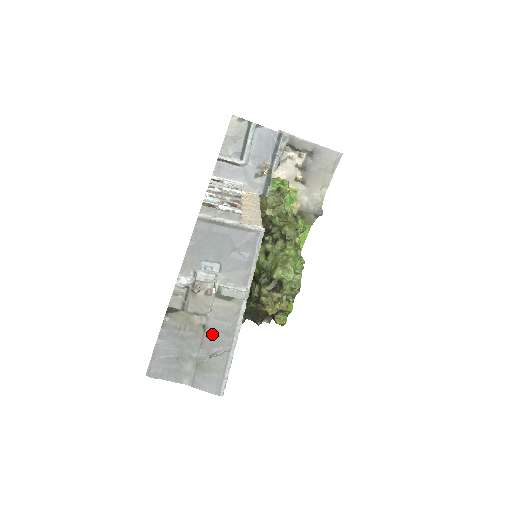
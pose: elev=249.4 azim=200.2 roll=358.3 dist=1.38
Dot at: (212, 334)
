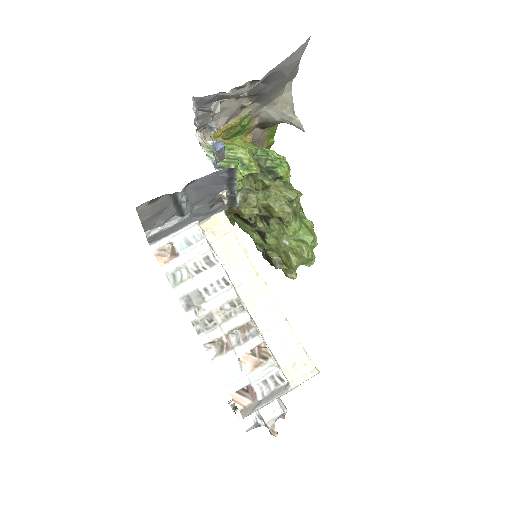
Dot at: occluded
